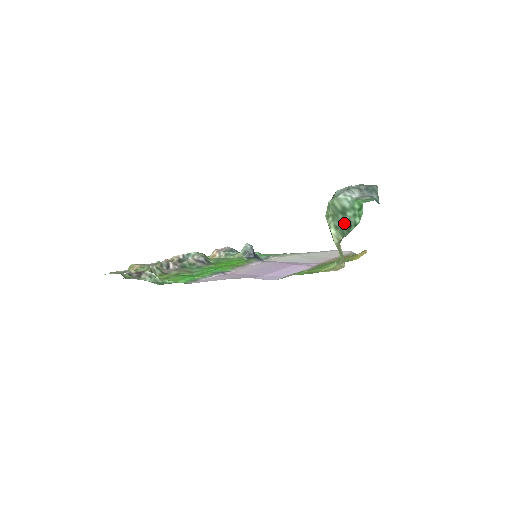
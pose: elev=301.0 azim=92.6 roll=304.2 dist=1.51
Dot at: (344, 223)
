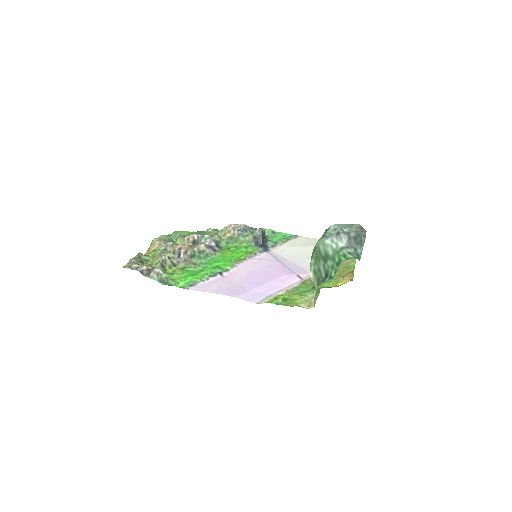
Dot at: (322, 270)
